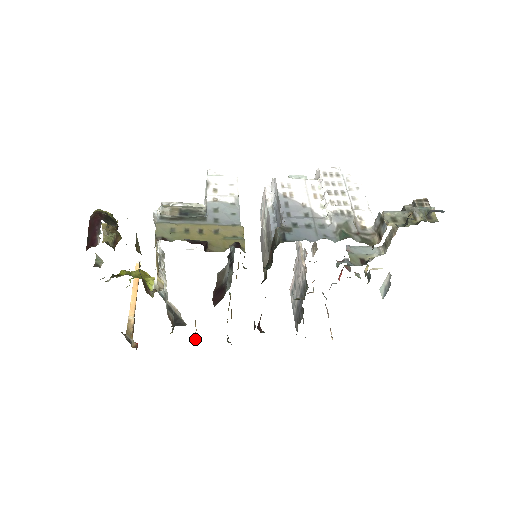
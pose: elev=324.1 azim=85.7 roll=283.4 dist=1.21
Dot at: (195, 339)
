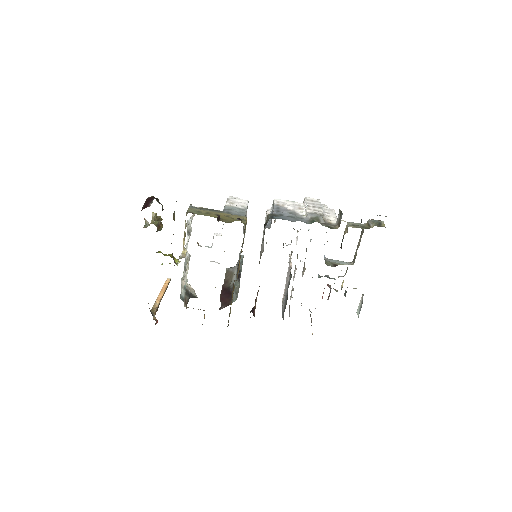
Dot at: occluded
